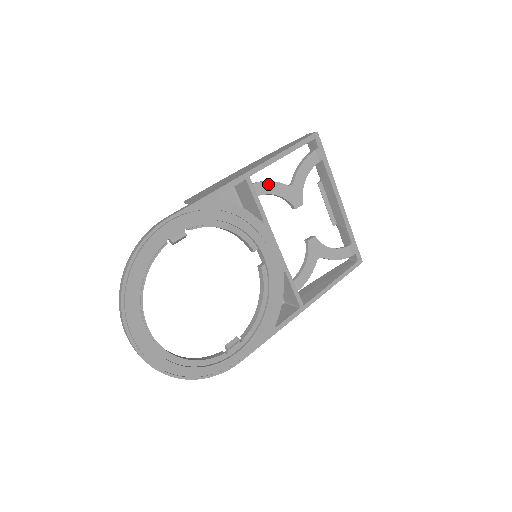
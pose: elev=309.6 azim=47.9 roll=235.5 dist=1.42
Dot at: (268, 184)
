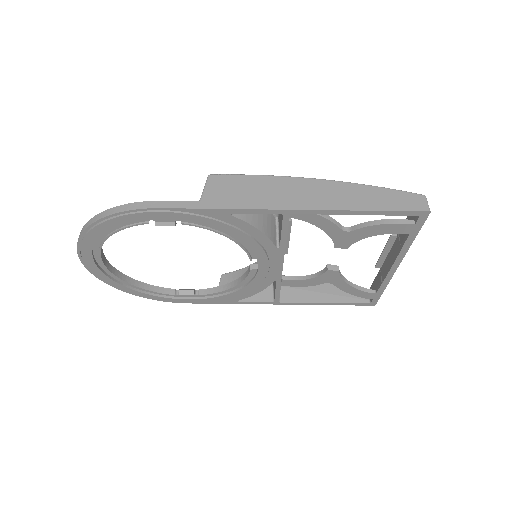
Dot at: (318, 217)
